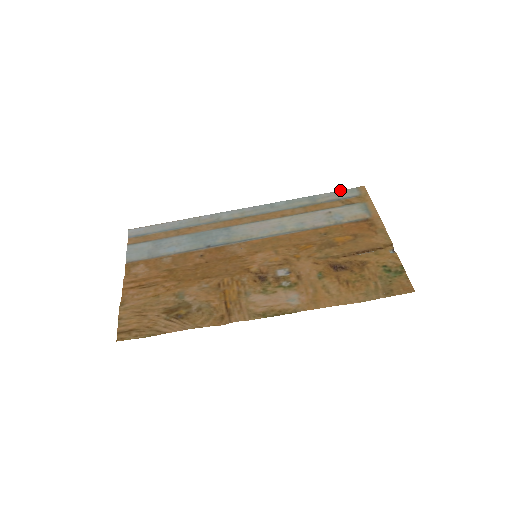
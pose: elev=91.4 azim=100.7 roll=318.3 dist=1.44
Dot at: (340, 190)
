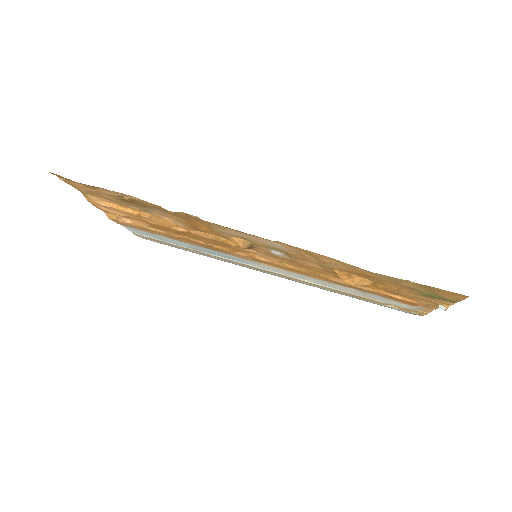
Dot at: (389, 307)
